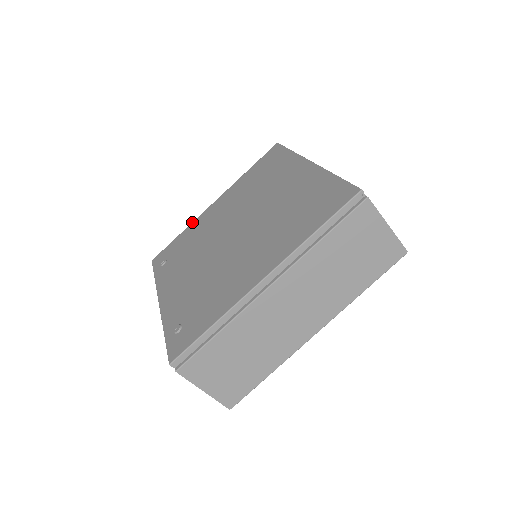
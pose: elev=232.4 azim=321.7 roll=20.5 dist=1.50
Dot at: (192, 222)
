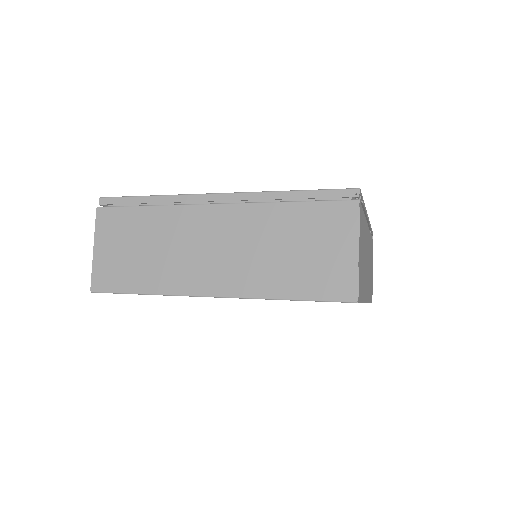
Dot at: occluded
